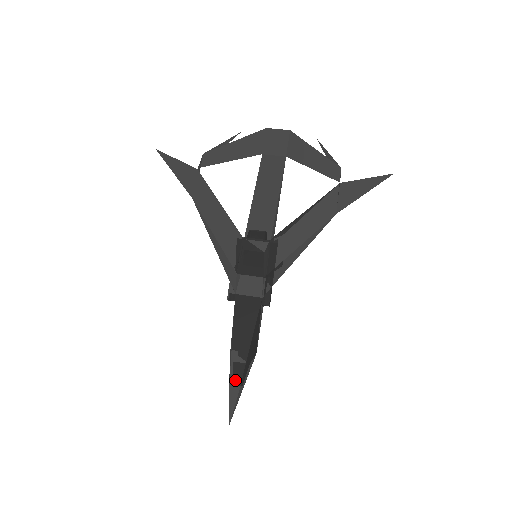
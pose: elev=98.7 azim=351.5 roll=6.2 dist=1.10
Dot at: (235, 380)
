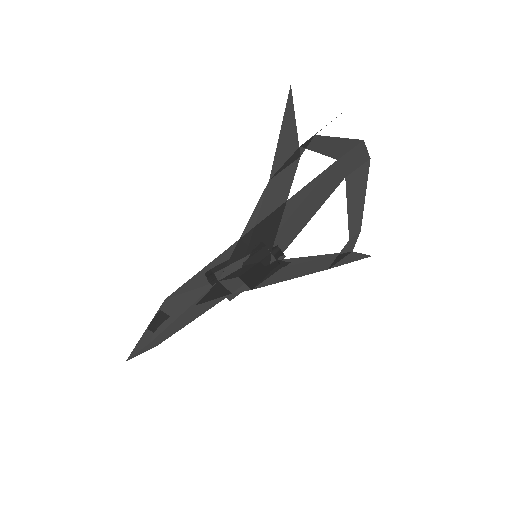
Dot at: (160, 339)
